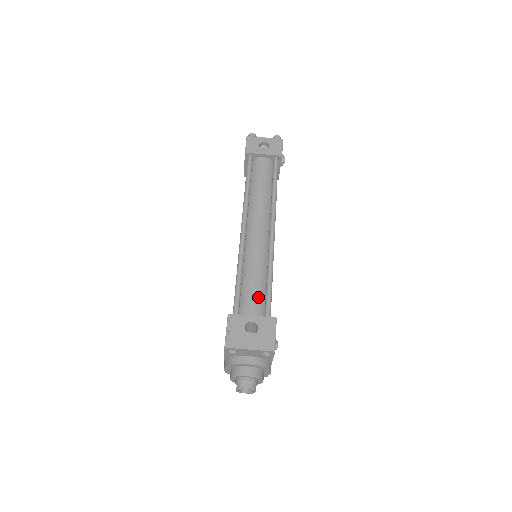
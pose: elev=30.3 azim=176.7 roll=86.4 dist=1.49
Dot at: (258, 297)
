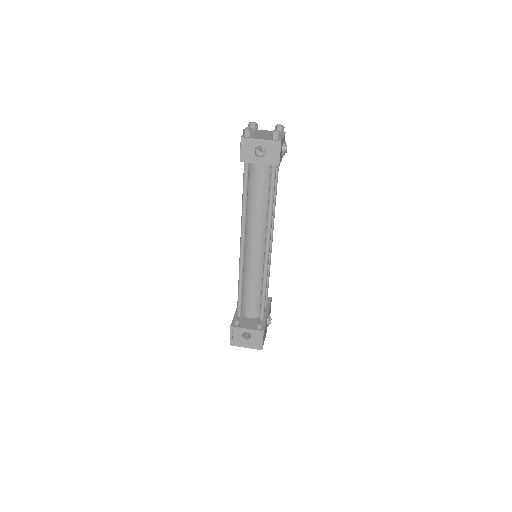
Dot at: (255, 300)
